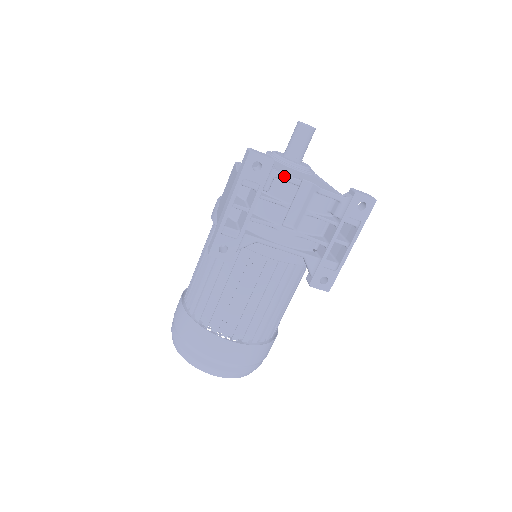
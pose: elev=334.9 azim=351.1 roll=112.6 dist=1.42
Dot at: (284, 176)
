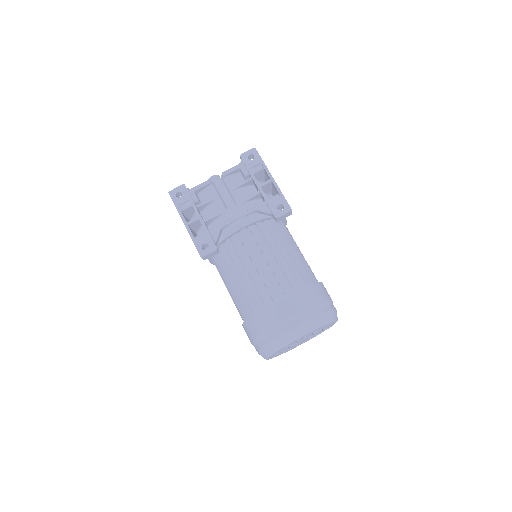
Dot at: (198, 186)
